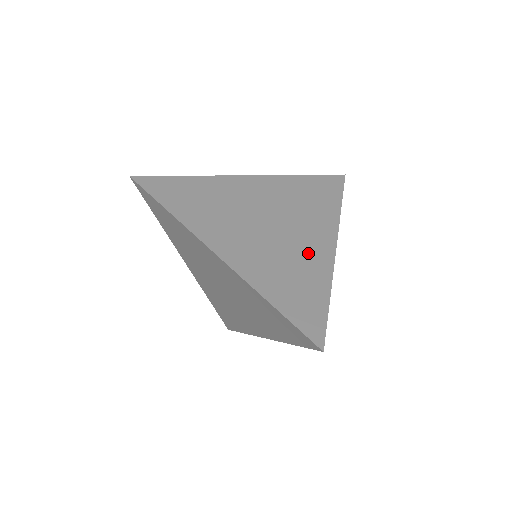
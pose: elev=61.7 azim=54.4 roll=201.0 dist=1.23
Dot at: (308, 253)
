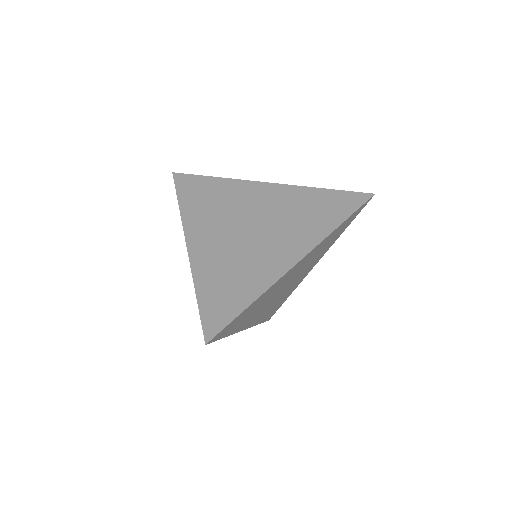
Dot at: (264, 261)
